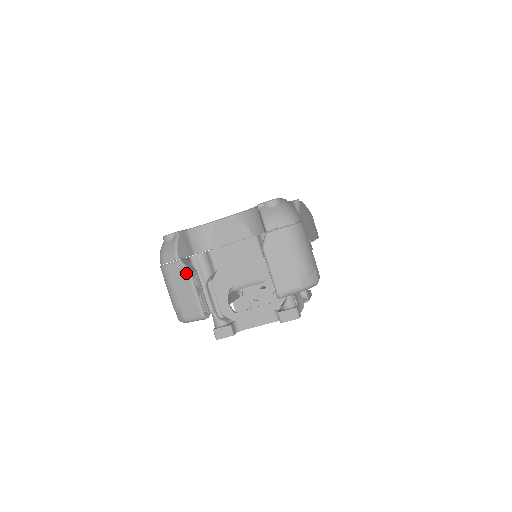
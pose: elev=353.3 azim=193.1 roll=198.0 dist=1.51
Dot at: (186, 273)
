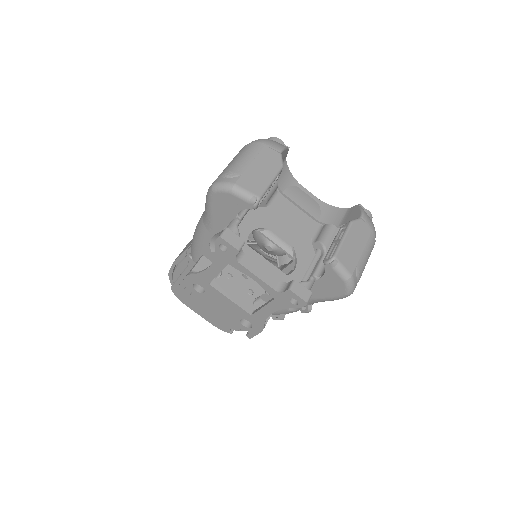
Dot at: (279, 164)
